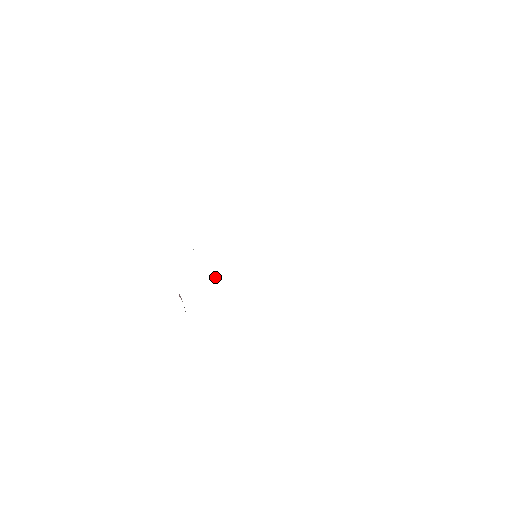
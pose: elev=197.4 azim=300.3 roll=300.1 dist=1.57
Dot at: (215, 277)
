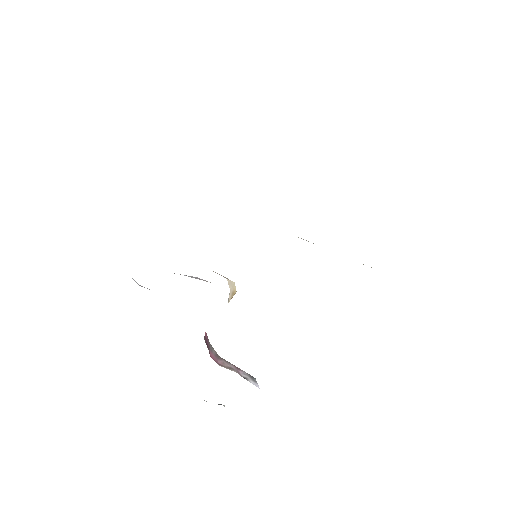
Dot at: occluded
